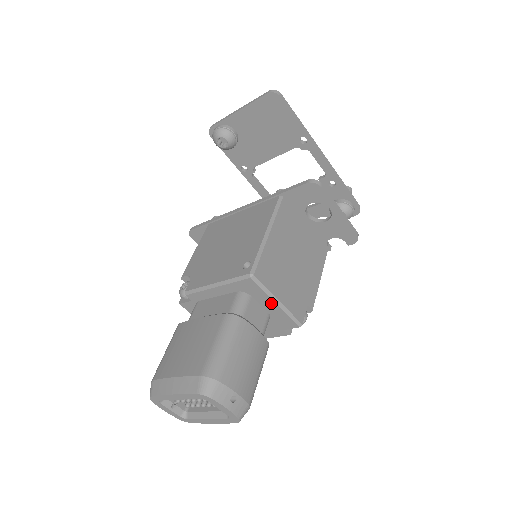
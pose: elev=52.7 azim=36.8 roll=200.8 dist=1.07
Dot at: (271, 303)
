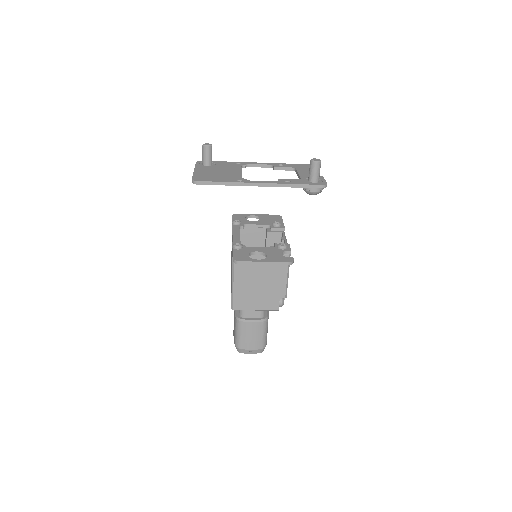
Dot at: (254, 309)
